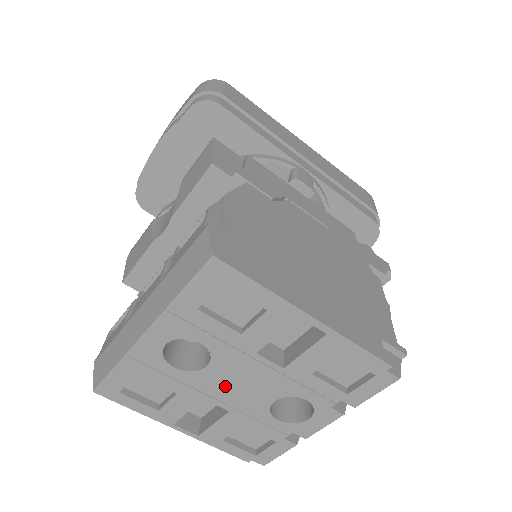
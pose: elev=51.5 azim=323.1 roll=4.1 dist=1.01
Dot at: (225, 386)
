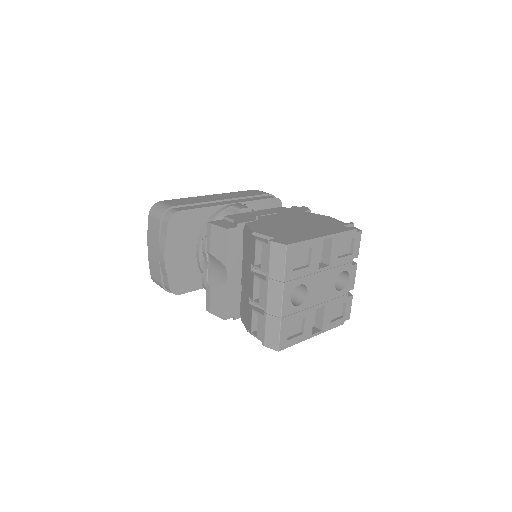
Dot at: (317, 295)
